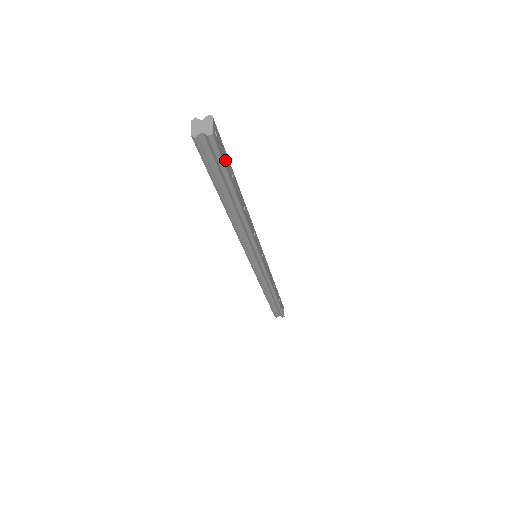
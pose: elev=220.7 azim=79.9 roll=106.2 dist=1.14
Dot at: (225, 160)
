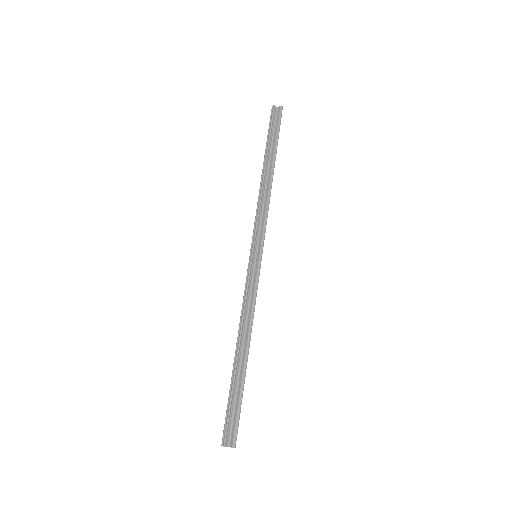
Dot at: occluded
